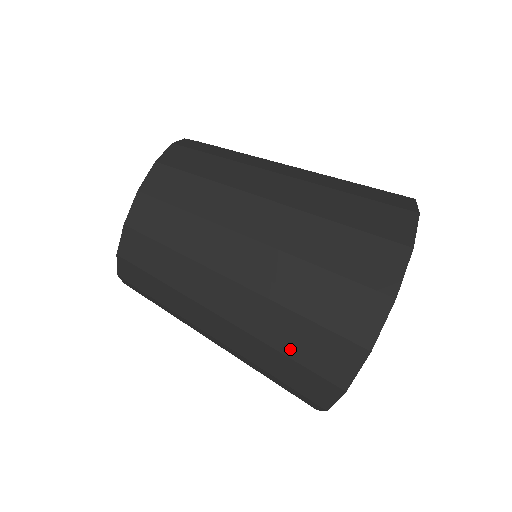
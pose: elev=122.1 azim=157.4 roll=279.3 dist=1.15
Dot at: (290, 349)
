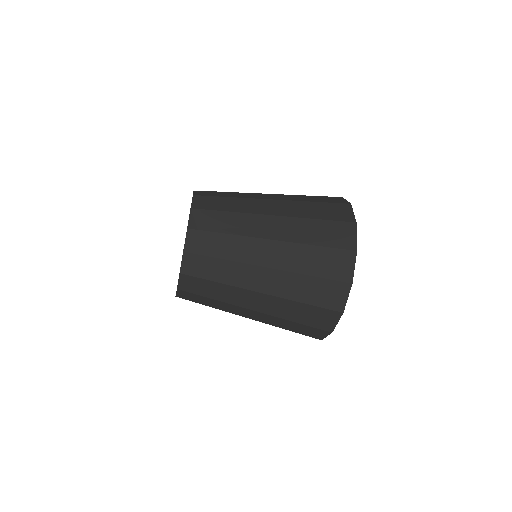
Dot at: (306, 298)
